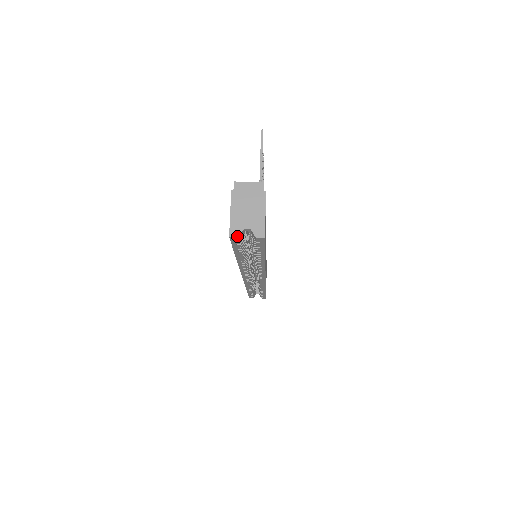
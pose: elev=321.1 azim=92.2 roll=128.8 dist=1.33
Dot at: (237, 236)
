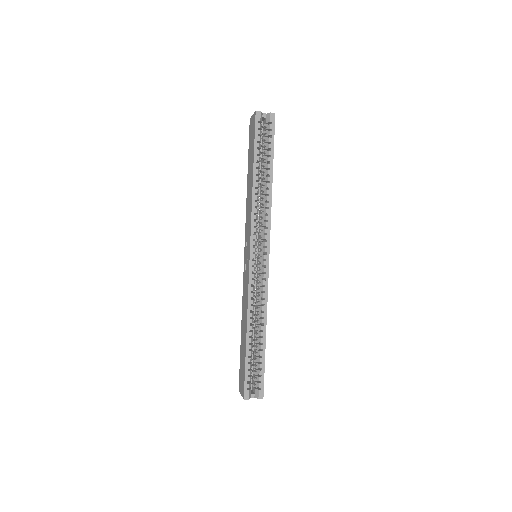
Dot at: (260, 111)
